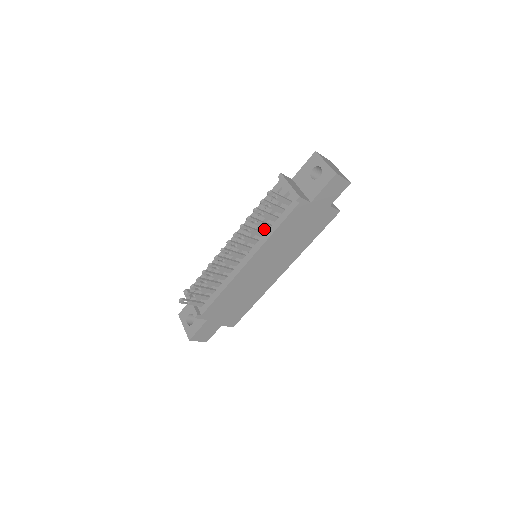
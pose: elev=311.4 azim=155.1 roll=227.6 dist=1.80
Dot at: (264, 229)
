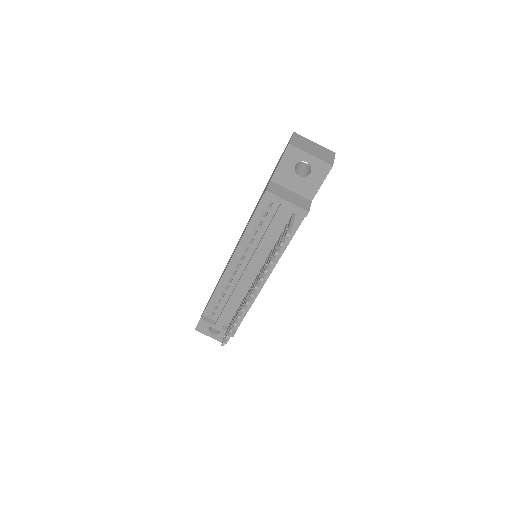
Dot at: (272, 247)
